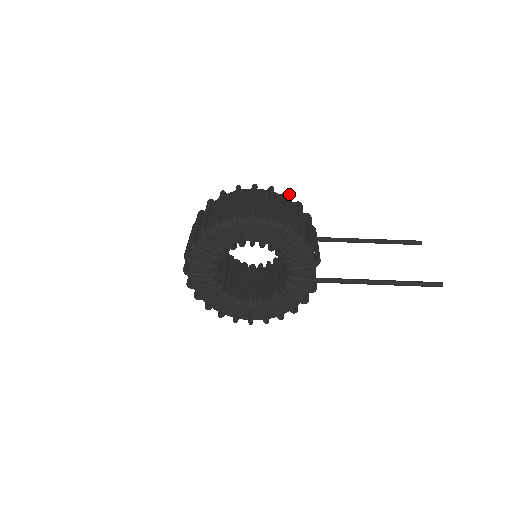
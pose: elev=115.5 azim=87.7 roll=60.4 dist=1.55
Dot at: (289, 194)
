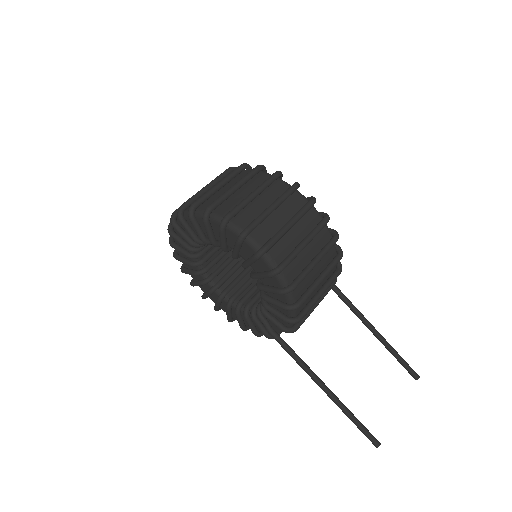
Dot at: (337, 240)
